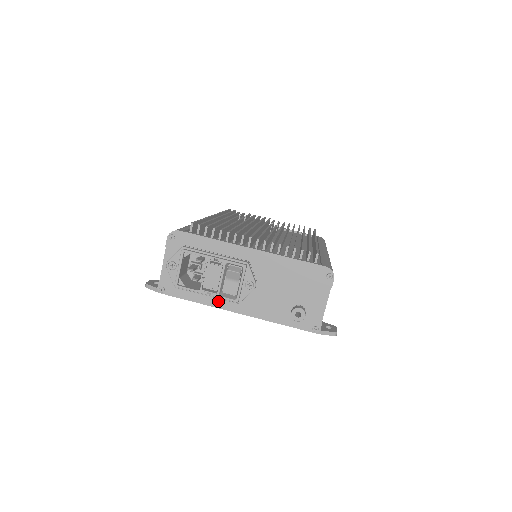
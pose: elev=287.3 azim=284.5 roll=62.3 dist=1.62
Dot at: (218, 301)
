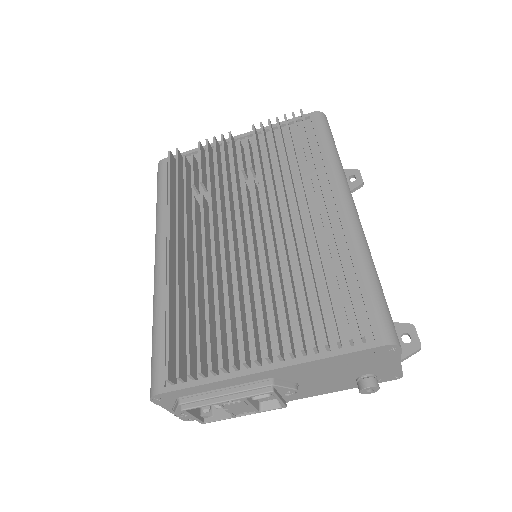
Dot at: occluded
